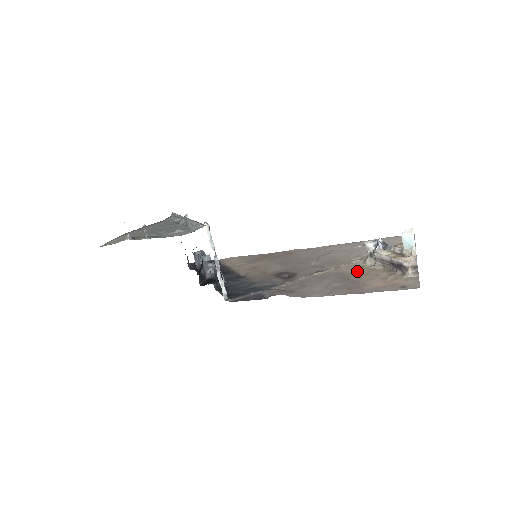
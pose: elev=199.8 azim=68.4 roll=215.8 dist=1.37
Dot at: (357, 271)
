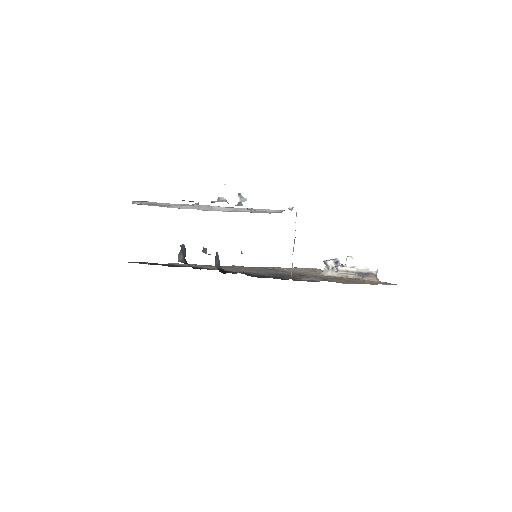
Dot at: (333, 277)
